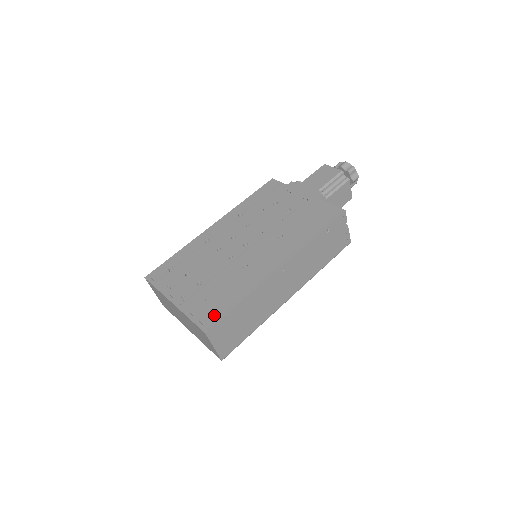
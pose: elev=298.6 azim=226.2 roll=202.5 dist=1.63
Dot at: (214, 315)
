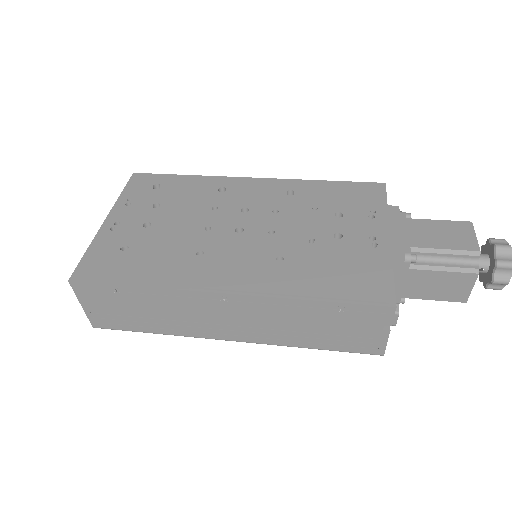
Dot at: (99, 272)
